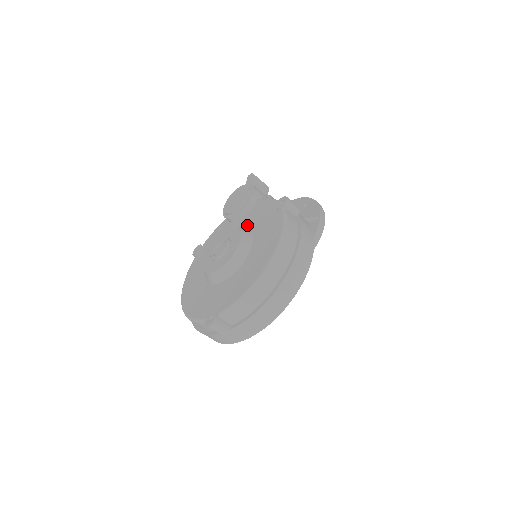
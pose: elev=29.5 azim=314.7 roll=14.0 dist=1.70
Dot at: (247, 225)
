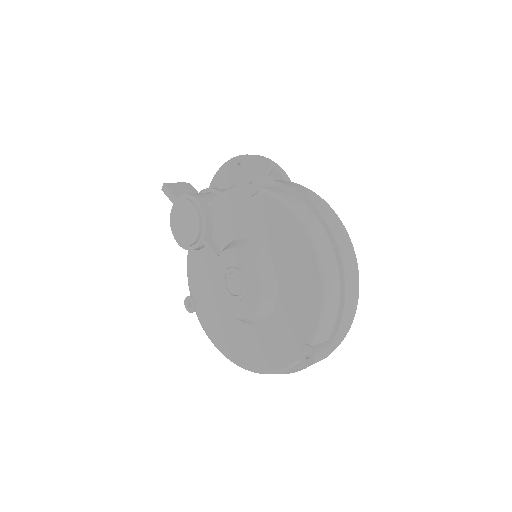
Dot at: (230, 237)
